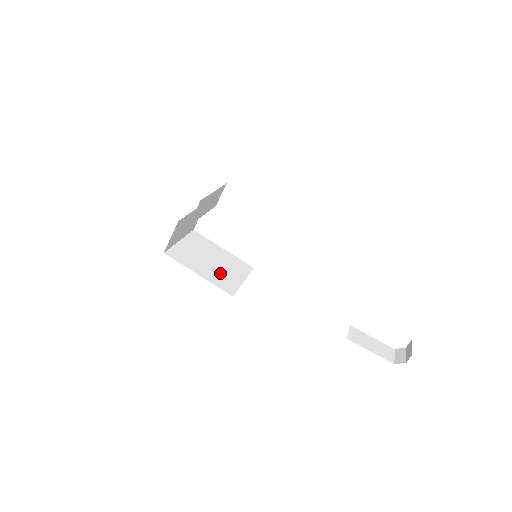
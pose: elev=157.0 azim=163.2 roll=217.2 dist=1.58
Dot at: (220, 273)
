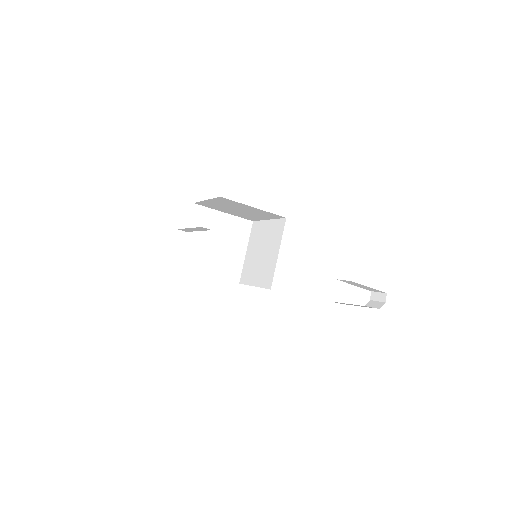
Dot at: occluded
